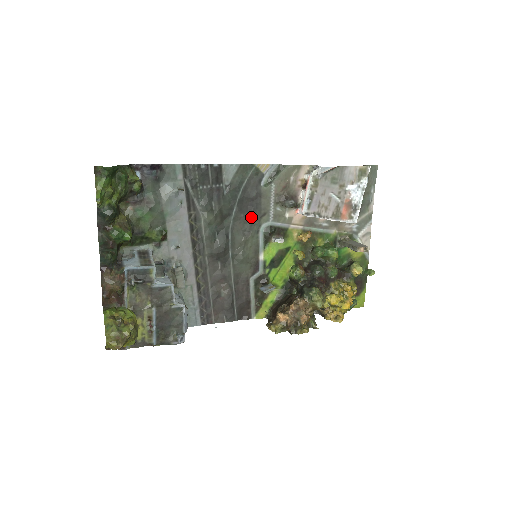
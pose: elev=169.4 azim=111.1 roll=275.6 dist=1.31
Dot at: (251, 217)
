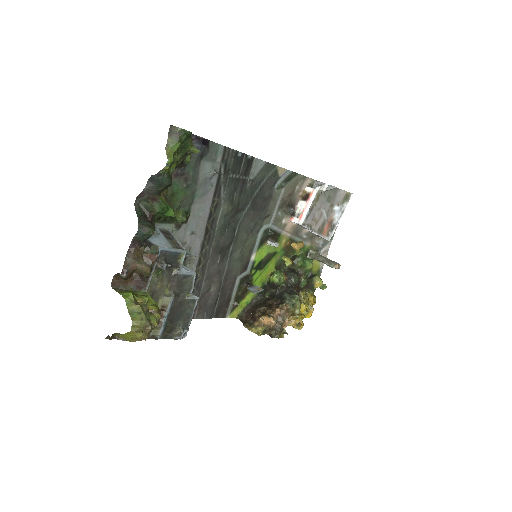
Dot at: (258, 216)
